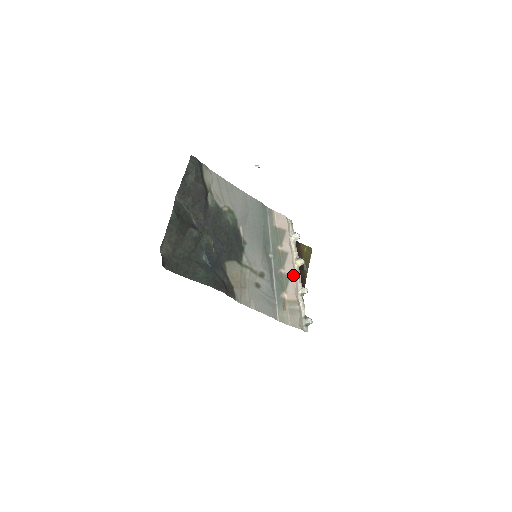
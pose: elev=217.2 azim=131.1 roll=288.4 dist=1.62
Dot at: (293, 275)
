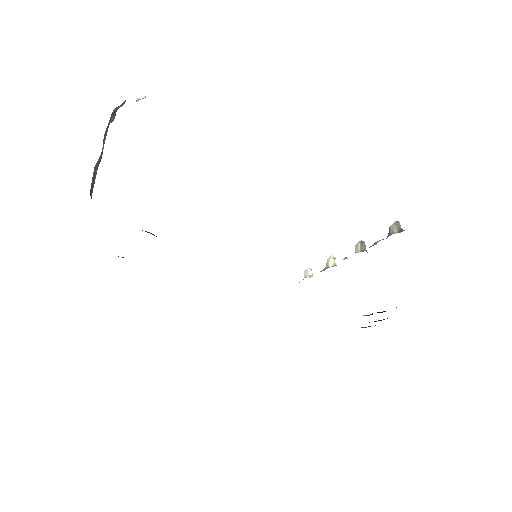
Dot at: occluded
